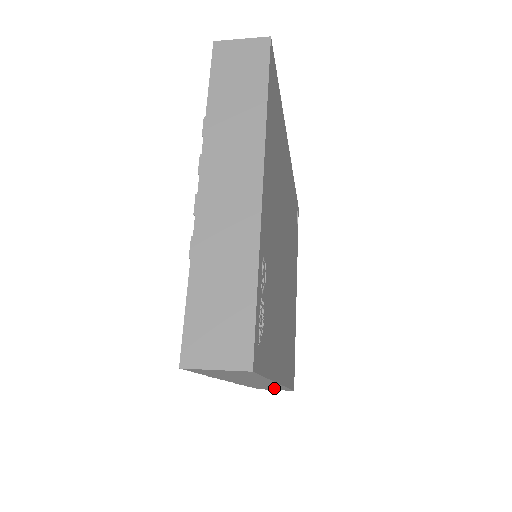
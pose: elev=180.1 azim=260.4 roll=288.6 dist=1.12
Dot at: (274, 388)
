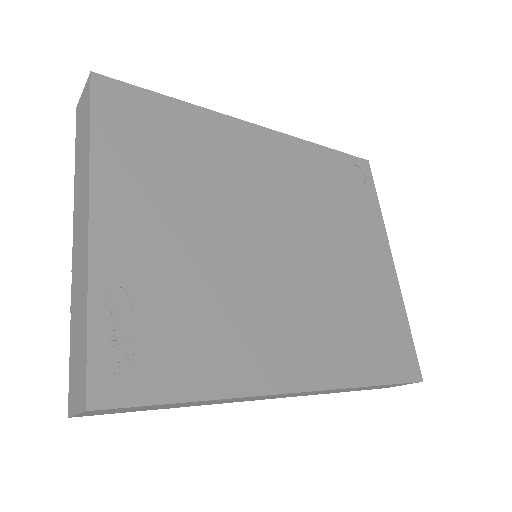
Dot at: (371, 387)
